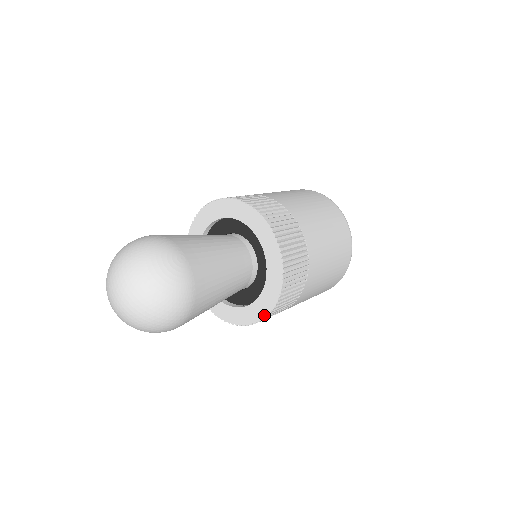
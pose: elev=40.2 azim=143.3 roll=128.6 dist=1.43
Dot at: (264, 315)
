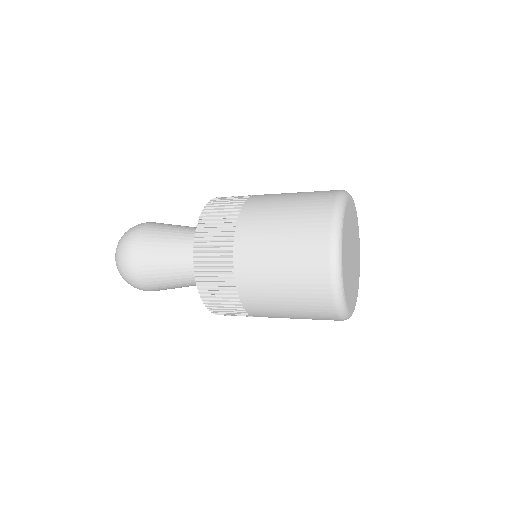
Dot at: (195, 268)
